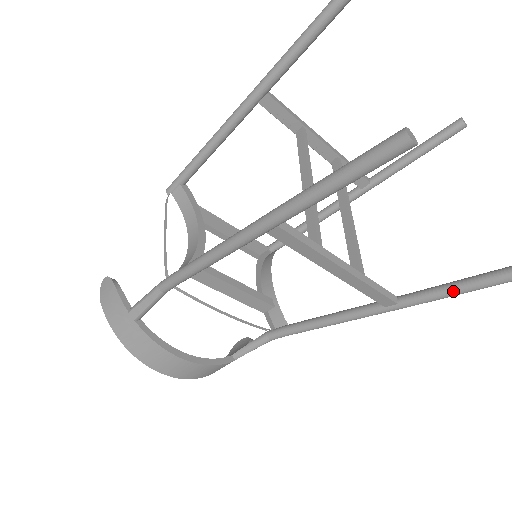
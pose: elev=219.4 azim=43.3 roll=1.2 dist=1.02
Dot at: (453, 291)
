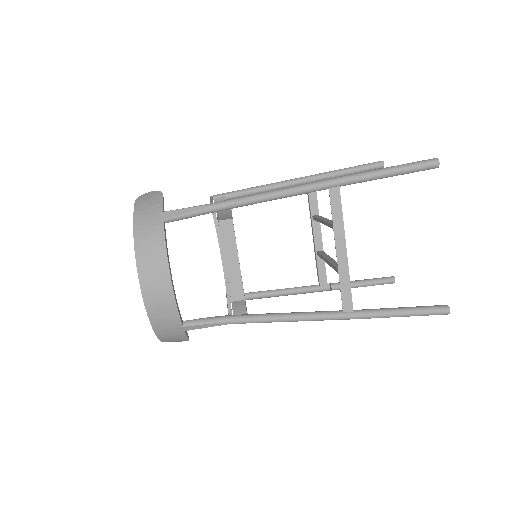
Dot at: (396, 310)
